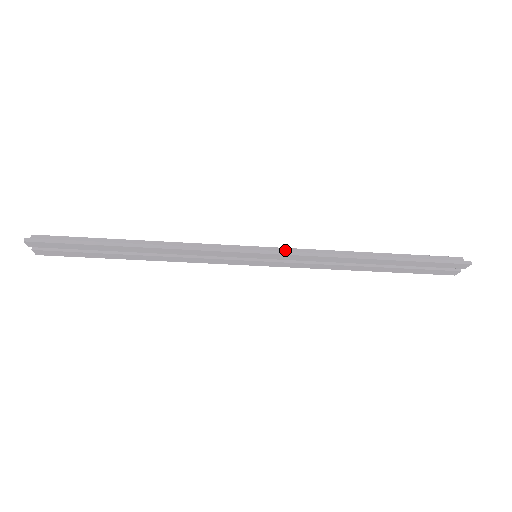
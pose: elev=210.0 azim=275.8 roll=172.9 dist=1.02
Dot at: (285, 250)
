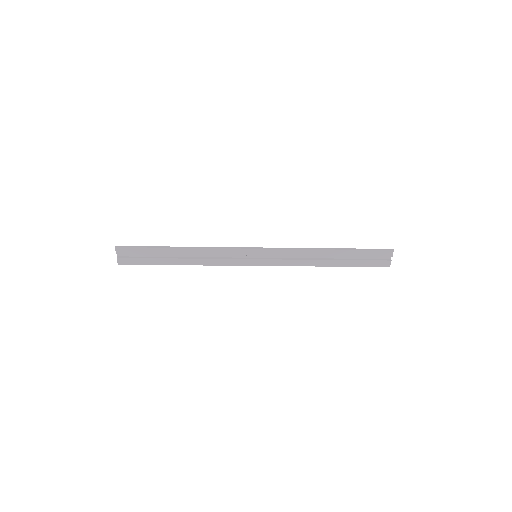
Dot at: occluded
